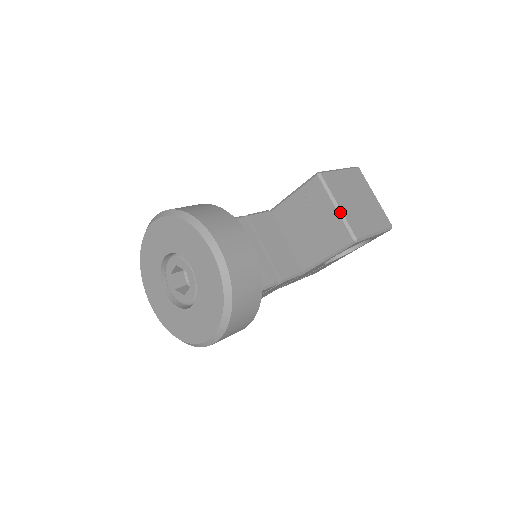
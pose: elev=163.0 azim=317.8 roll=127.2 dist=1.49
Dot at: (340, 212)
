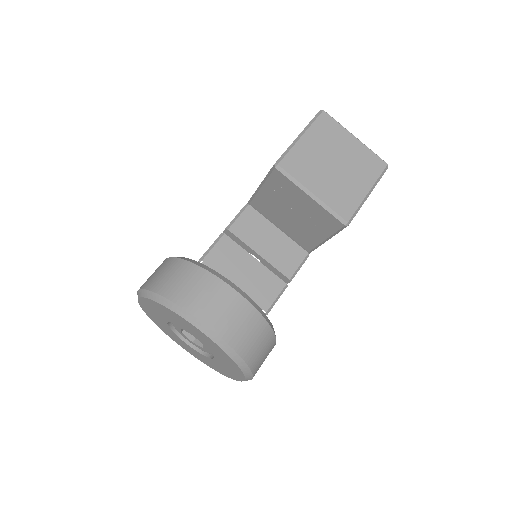
Dot at: (317, 200)
